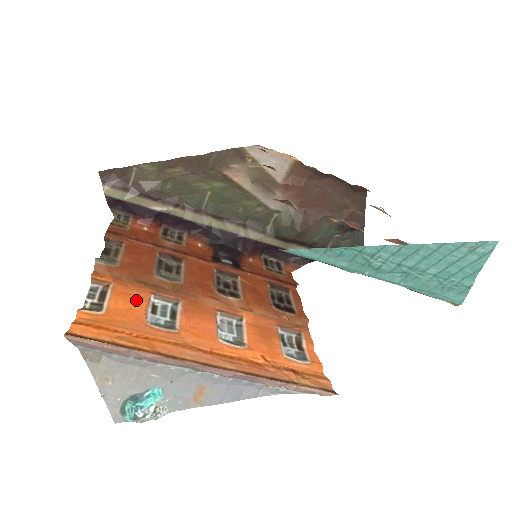
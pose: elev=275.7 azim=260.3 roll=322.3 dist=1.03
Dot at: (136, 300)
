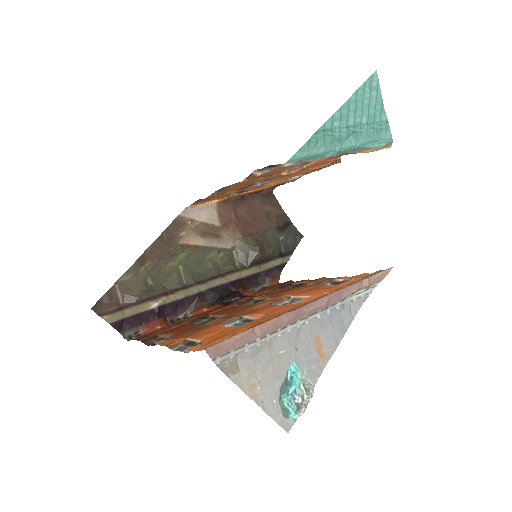
Dot at: (215, 330)
